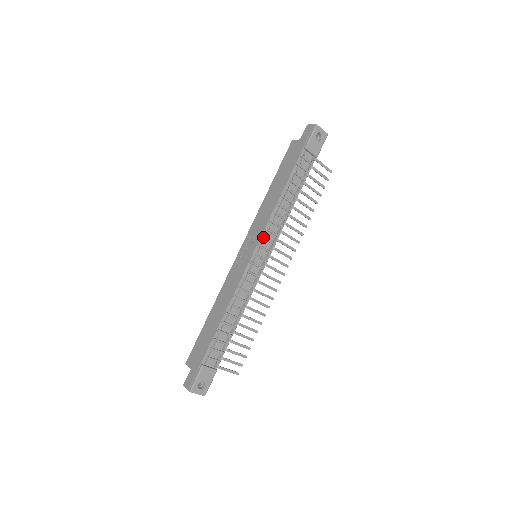
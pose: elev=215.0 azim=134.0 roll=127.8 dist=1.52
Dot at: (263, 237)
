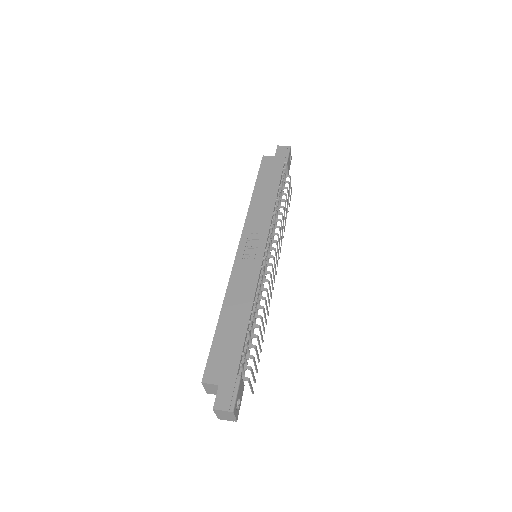
Dot at: (270, 234)
